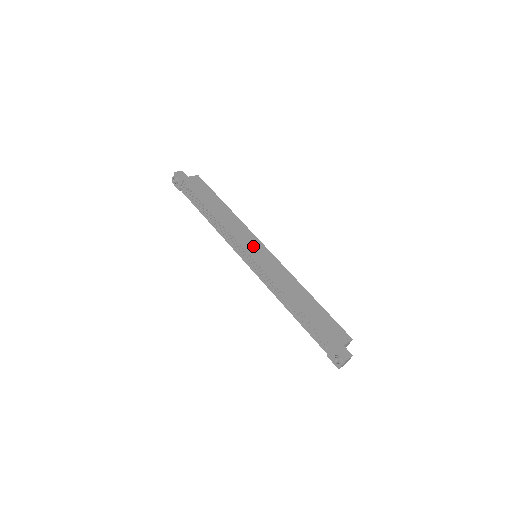
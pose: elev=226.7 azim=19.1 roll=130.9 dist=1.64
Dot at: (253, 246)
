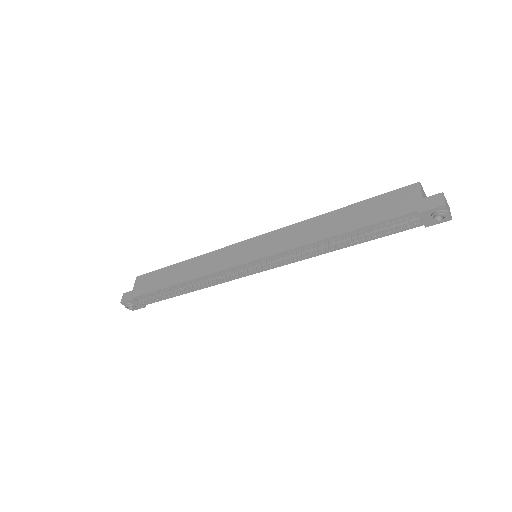
Dot at: (242, 254)
